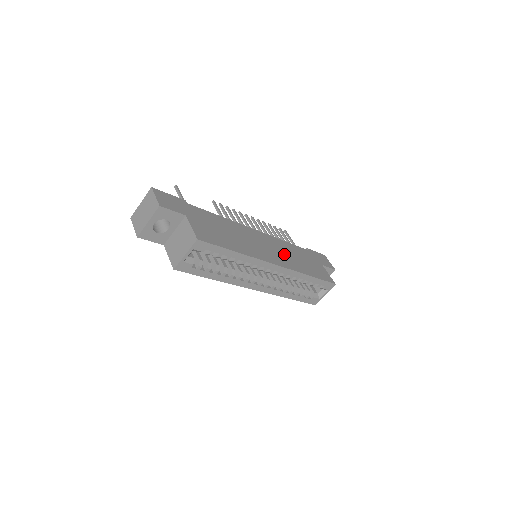
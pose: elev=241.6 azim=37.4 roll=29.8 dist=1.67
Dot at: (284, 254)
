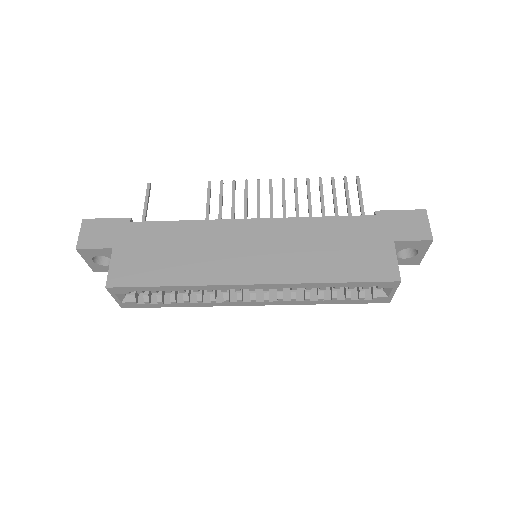
Dot at: (289, 251)
